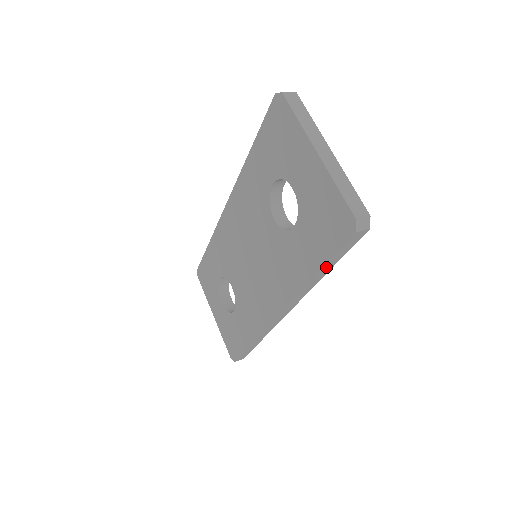
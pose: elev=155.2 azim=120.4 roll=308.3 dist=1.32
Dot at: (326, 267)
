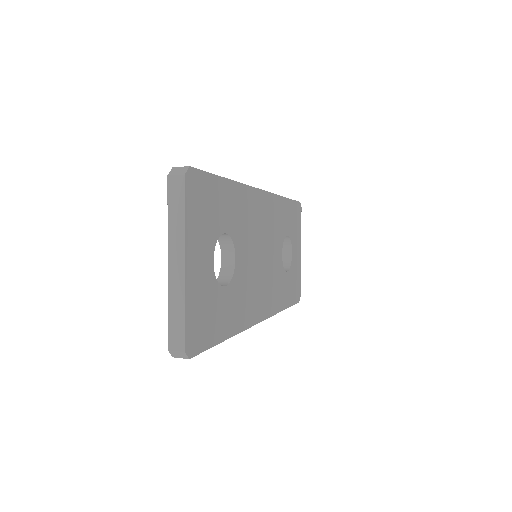
Dot at: occluded
